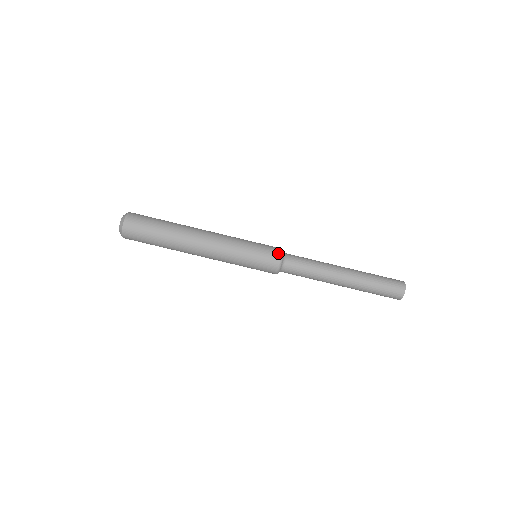
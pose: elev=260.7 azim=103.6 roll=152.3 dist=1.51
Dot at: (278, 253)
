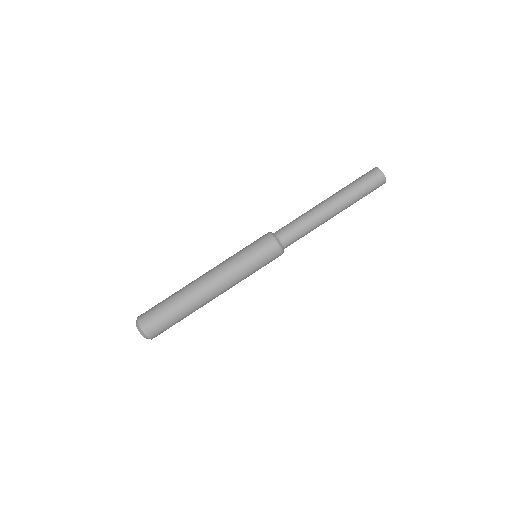
Dot at: (270, 239)
